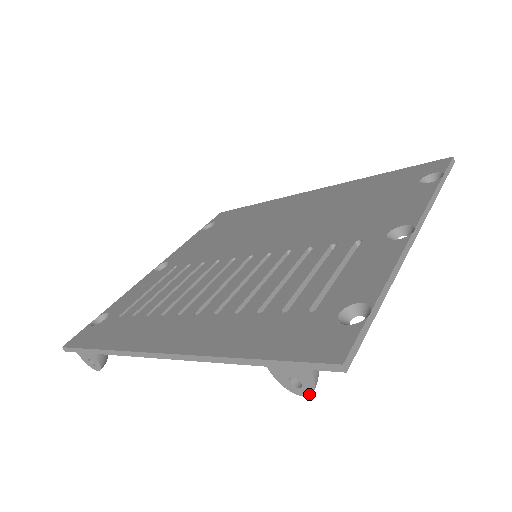
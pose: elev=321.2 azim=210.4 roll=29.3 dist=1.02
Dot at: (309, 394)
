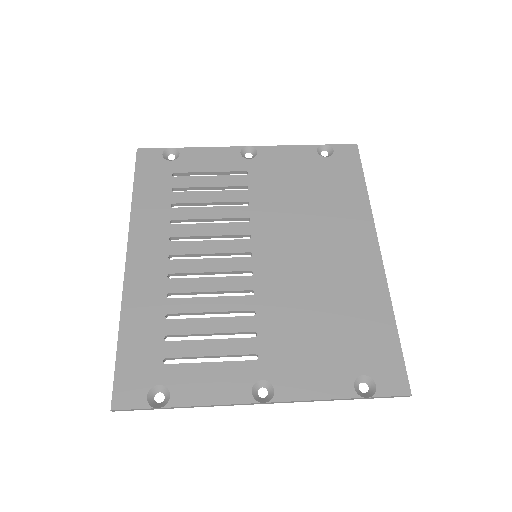
Dot at: occluded
